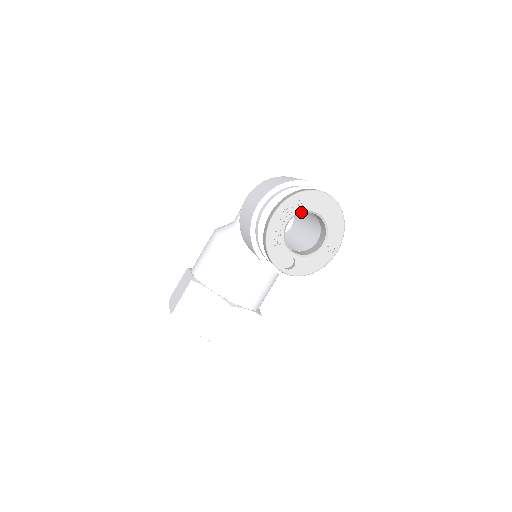
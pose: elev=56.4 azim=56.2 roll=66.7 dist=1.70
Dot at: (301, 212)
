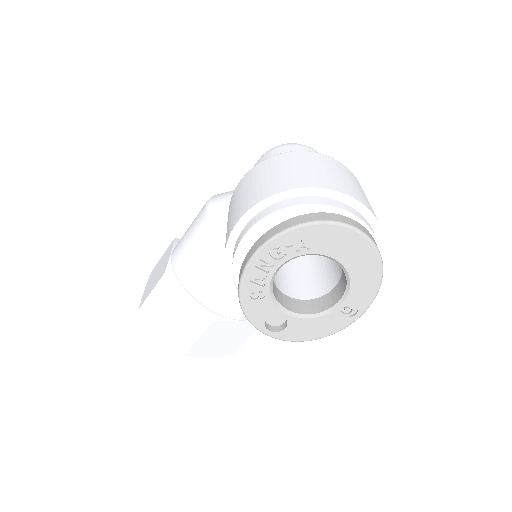
Dot at: (304, 254)
